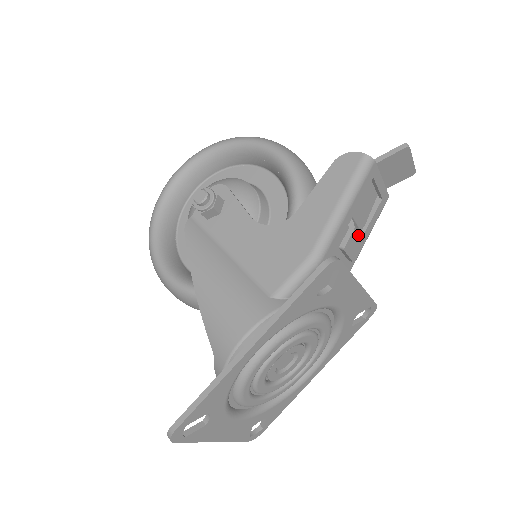
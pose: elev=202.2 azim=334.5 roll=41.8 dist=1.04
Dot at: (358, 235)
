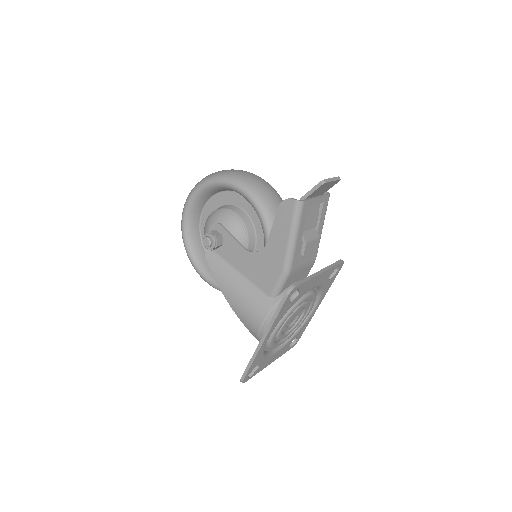
Dot at: (311, 240)
